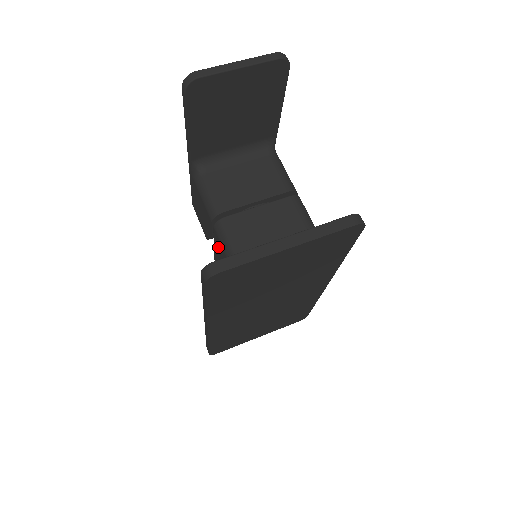
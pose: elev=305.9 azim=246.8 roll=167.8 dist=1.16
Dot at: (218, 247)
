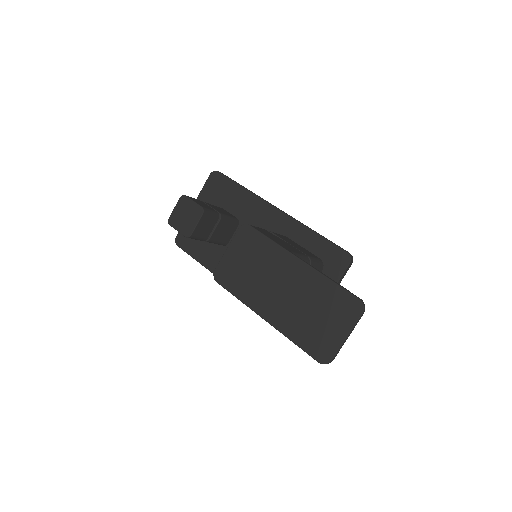
Dot at: occluded
